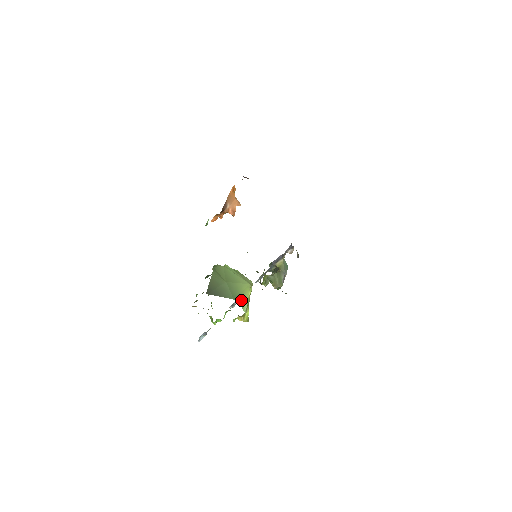
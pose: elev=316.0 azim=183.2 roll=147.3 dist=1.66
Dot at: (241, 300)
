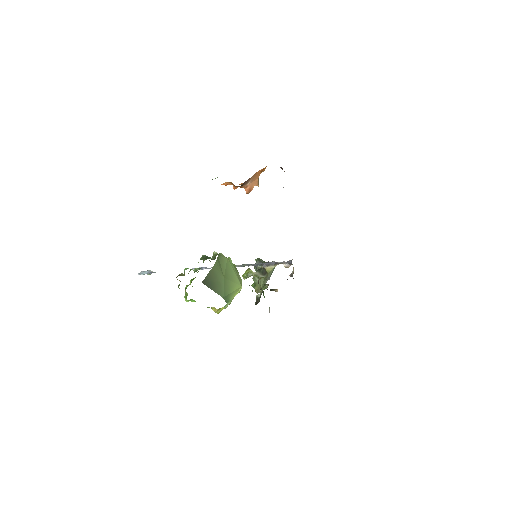
Dot at: (228, 300)
